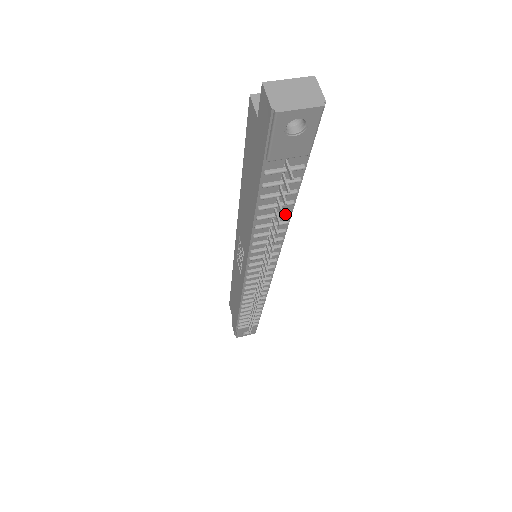
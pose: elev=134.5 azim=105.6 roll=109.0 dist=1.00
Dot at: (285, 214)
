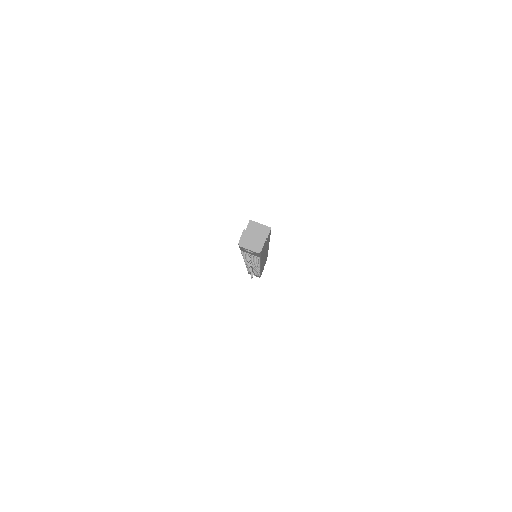
Dot at: (256, 261)
